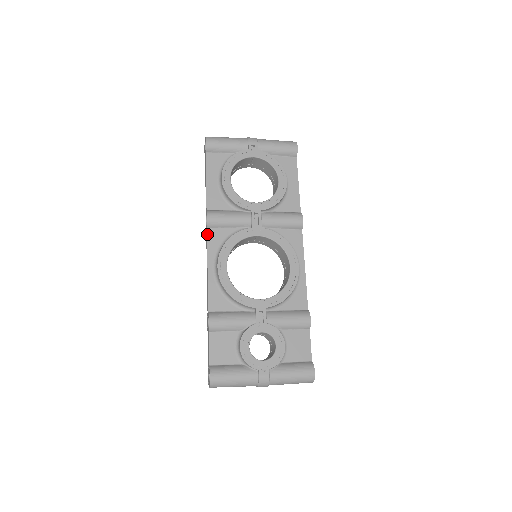
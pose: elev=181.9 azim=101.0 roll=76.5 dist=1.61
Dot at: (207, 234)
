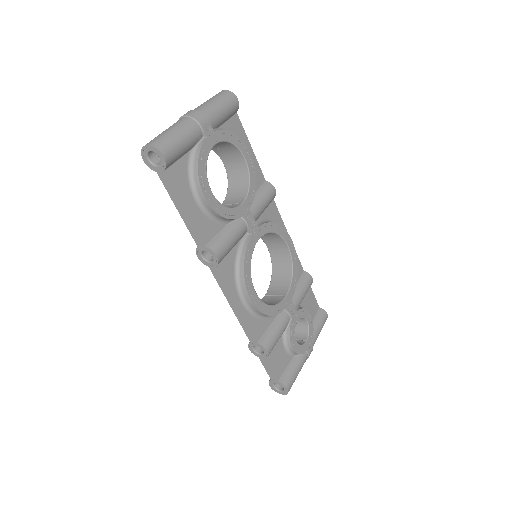
Dot at: (220, 273)
